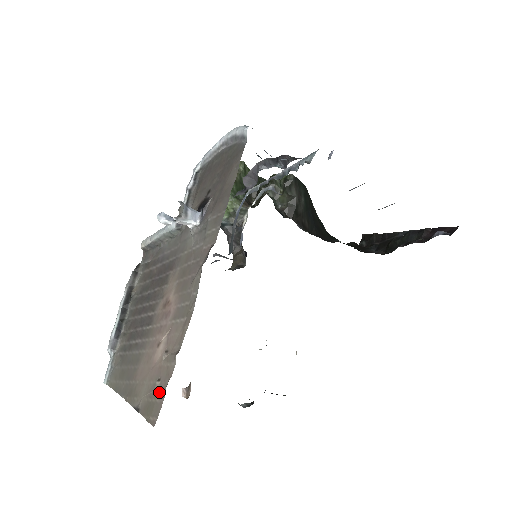
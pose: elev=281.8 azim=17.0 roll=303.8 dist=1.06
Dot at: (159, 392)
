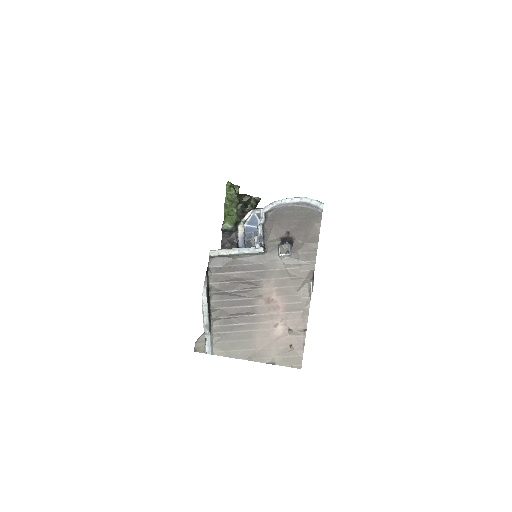
Dot at: (296, 352)
